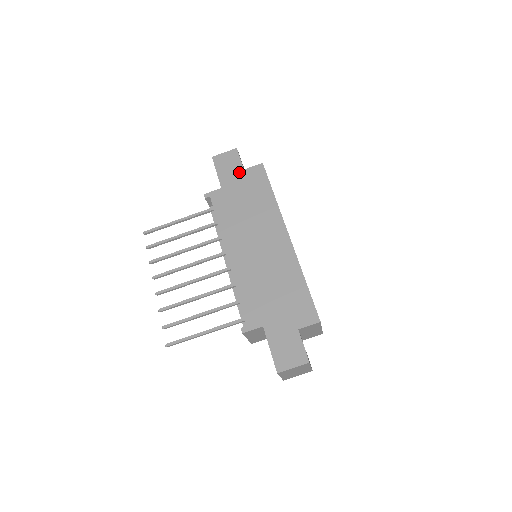
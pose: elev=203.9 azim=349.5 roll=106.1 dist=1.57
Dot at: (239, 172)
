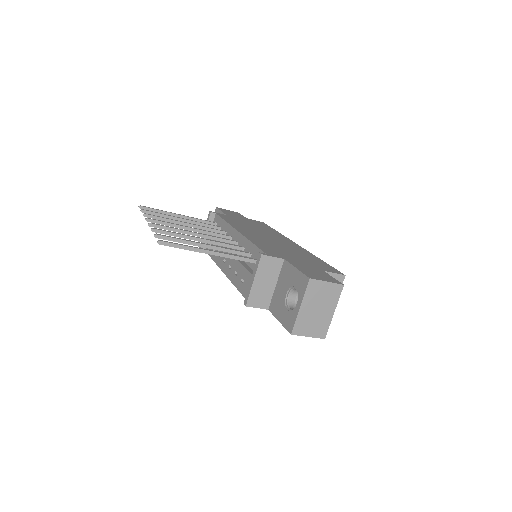
Dot at: (242, 217)
